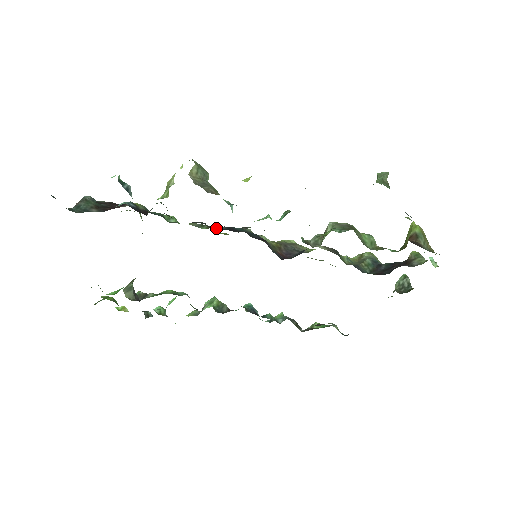
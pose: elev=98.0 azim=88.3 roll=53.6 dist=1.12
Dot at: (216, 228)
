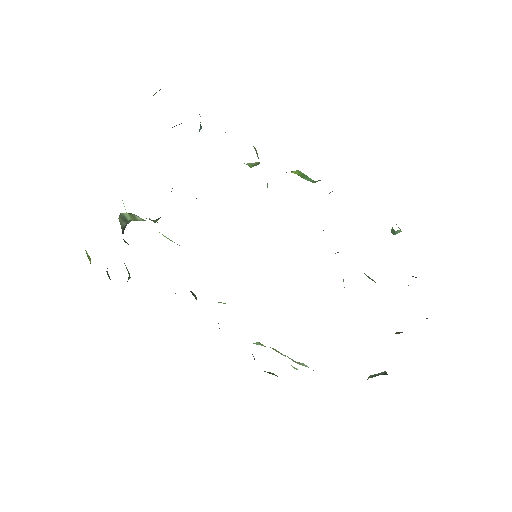
Dot at: occluded
